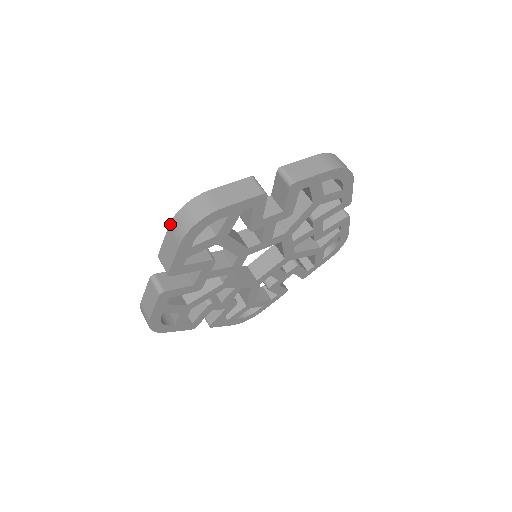
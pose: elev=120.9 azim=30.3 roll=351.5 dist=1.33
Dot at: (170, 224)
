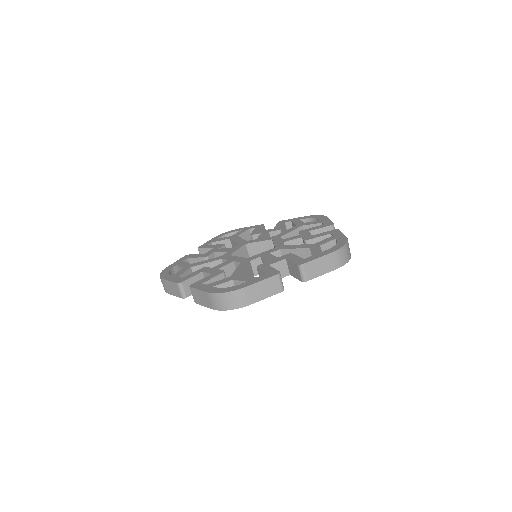
Dot at: (166, 268)
